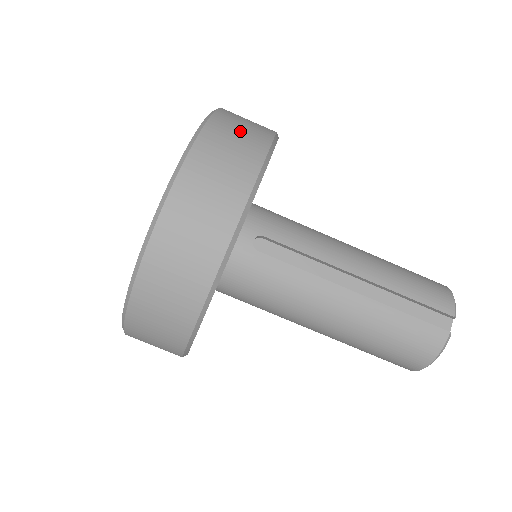
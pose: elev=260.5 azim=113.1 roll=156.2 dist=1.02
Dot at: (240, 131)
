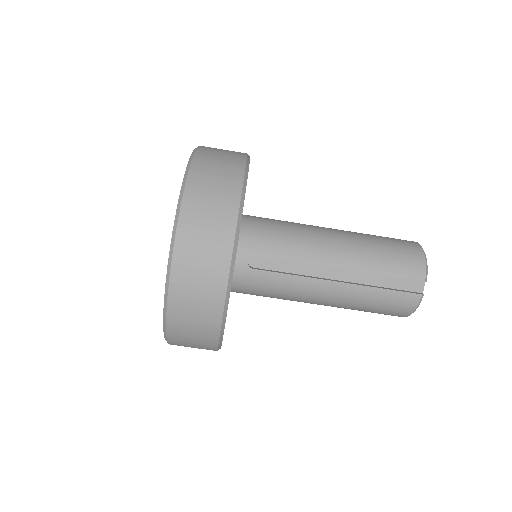
Dot at: (212, 195)
